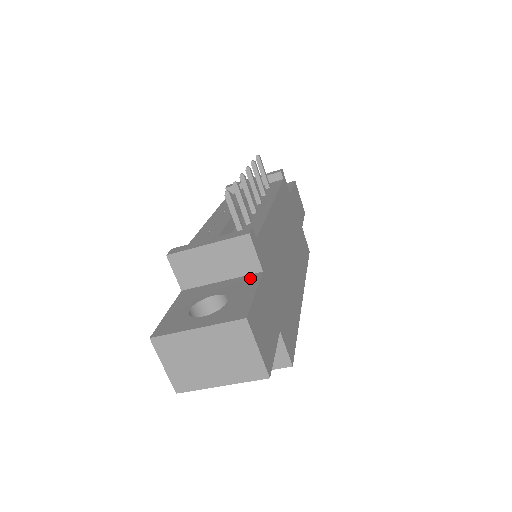
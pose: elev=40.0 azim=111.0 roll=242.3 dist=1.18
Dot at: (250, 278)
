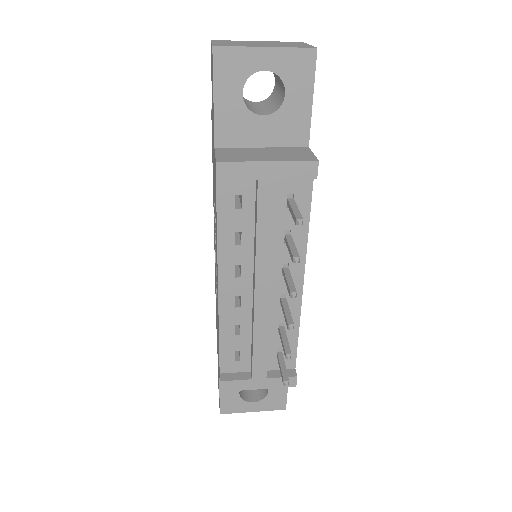
Dot at: occluded
